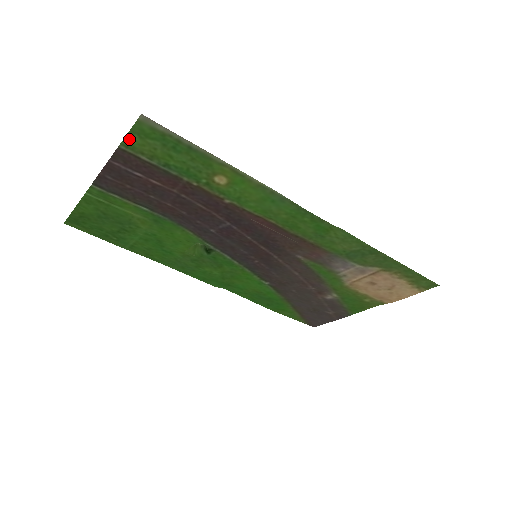
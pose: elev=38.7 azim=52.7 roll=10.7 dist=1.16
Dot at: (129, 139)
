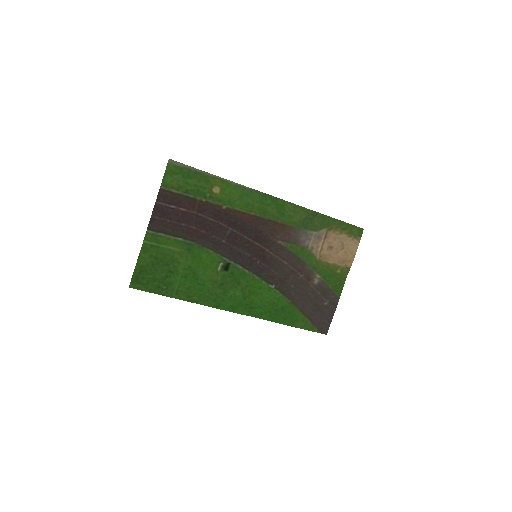
Dot at: (165, 180)
